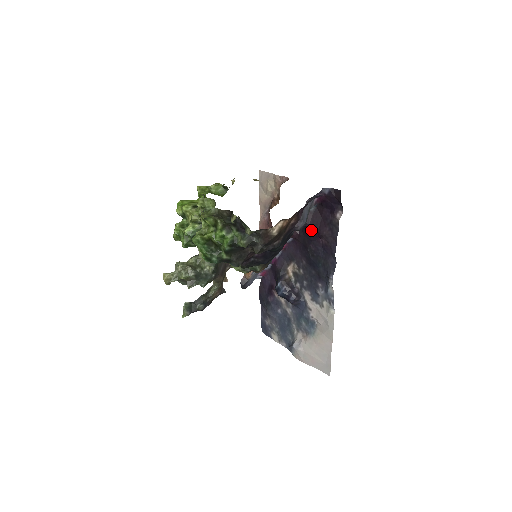
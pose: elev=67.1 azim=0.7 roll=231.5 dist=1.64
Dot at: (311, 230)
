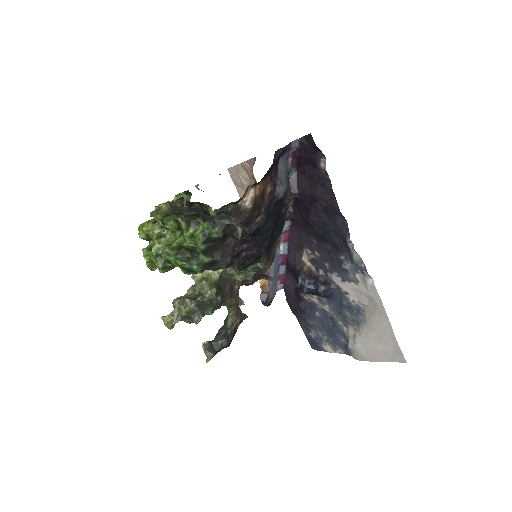
Dot at: (303, 199)
